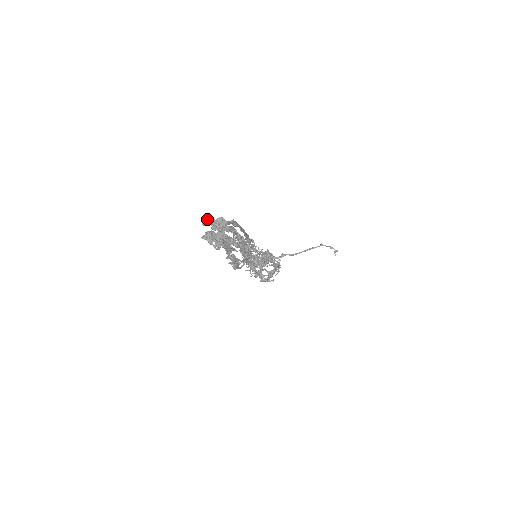
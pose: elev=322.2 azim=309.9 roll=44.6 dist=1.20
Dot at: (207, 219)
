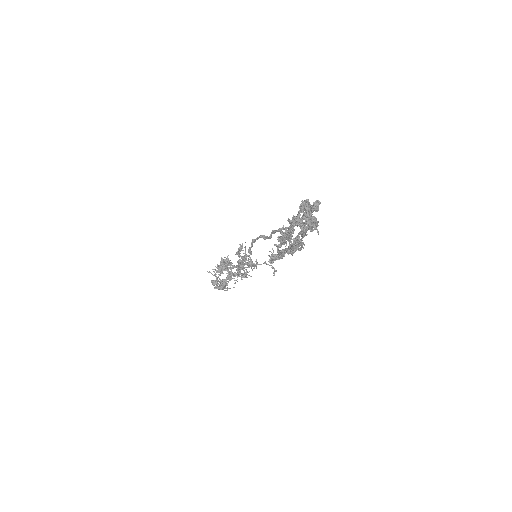
Dot at: (307, 199)
